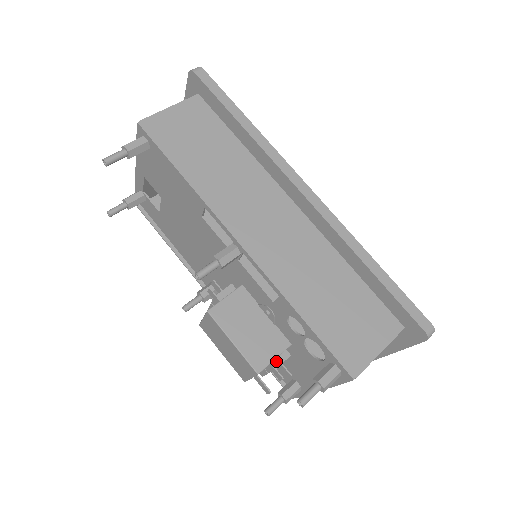
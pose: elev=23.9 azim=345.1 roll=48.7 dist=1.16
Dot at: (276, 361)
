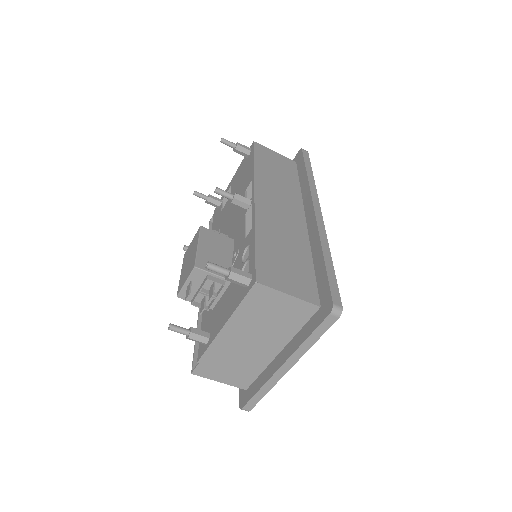
Dot at: (213, 277)
